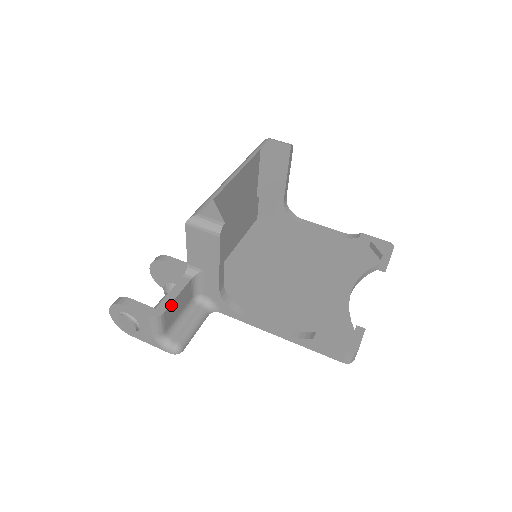
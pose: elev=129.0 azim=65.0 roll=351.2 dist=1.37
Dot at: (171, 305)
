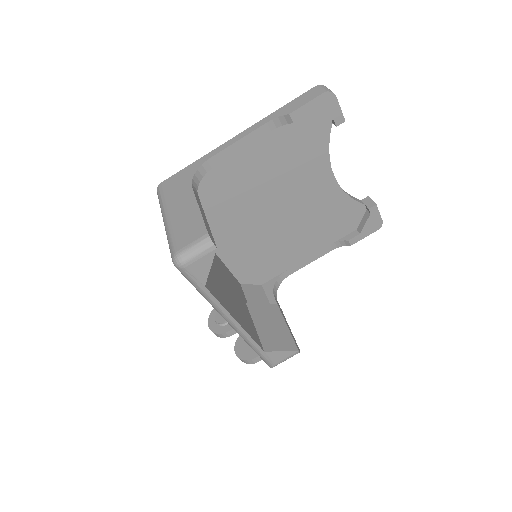
Dot at: occluded
